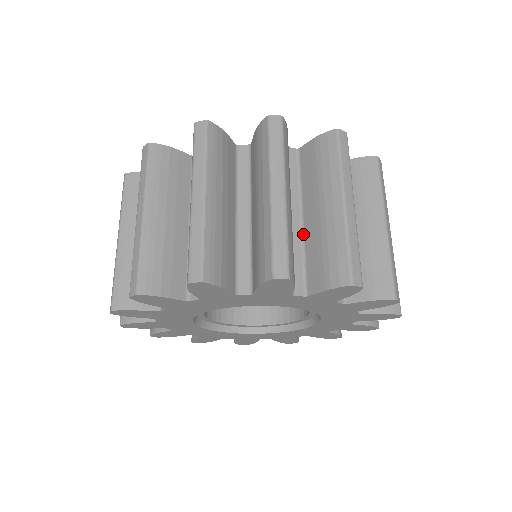
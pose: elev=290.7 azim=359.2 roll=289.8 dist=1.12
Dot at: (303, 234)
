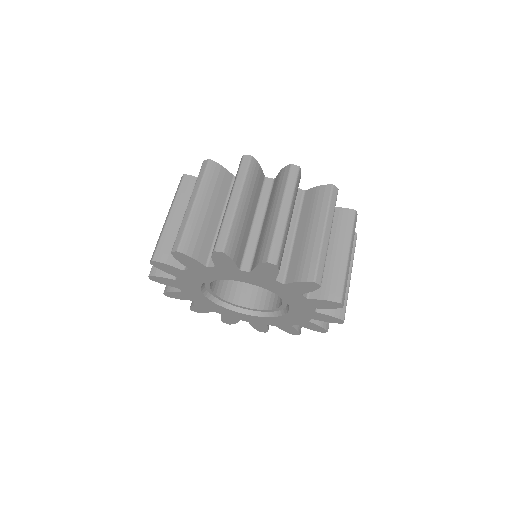
Dot at: occluded
